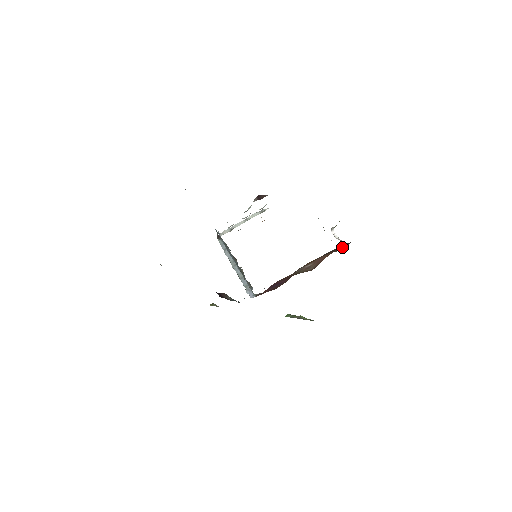
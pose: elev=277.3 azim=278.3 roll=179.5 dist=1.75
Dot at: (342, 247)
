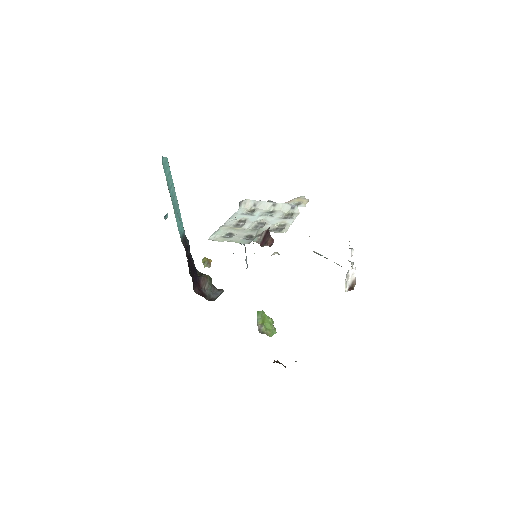
Dot at: occluded
